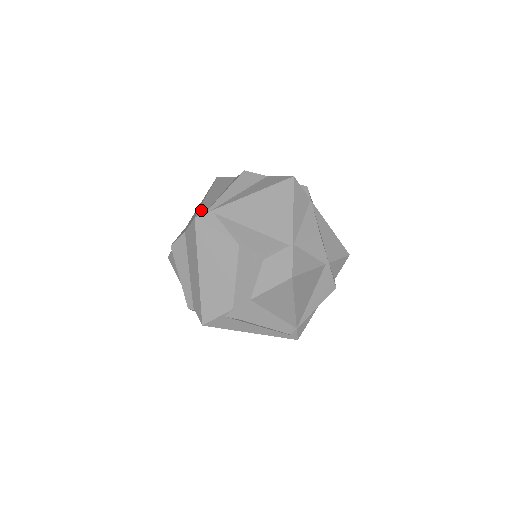
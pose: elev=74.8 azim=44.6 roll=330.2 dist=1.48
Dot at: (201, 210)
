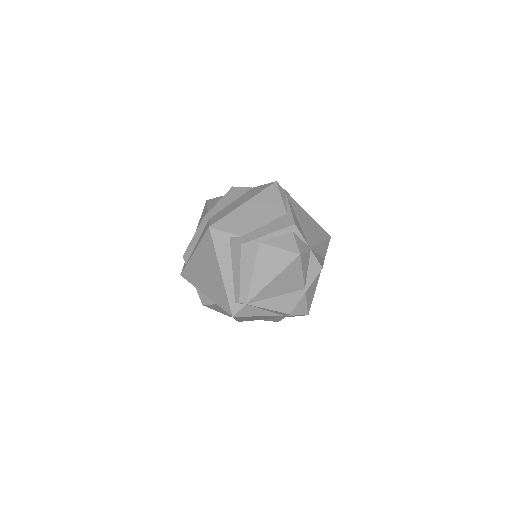
Dot at: occluded
